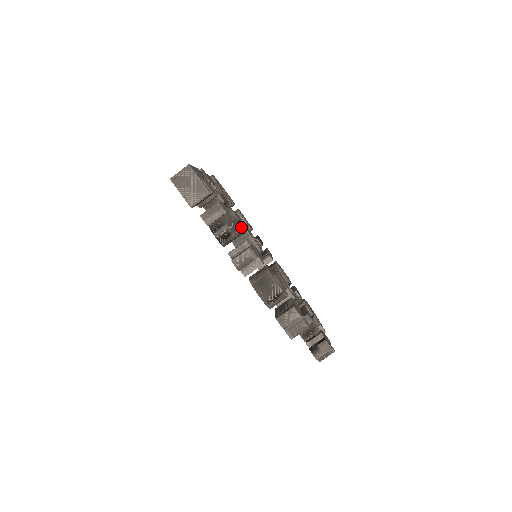
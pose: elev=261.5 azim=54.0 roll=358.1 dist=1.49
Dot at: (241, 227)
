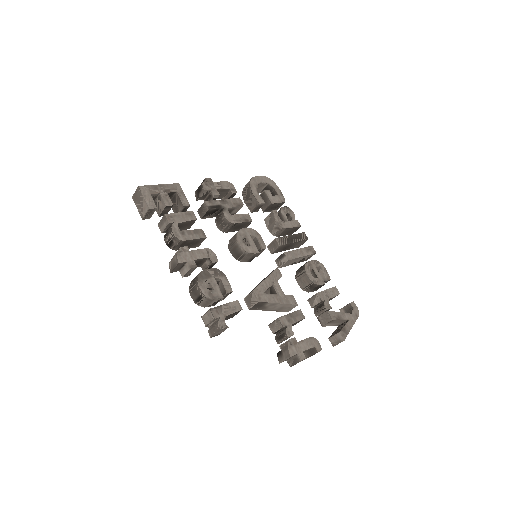
Dot at: (274, 225)
